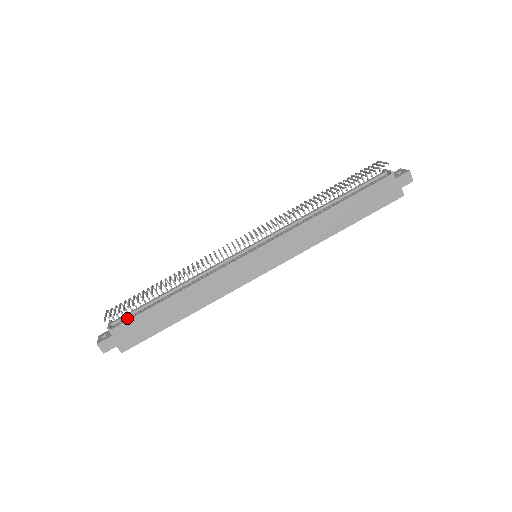
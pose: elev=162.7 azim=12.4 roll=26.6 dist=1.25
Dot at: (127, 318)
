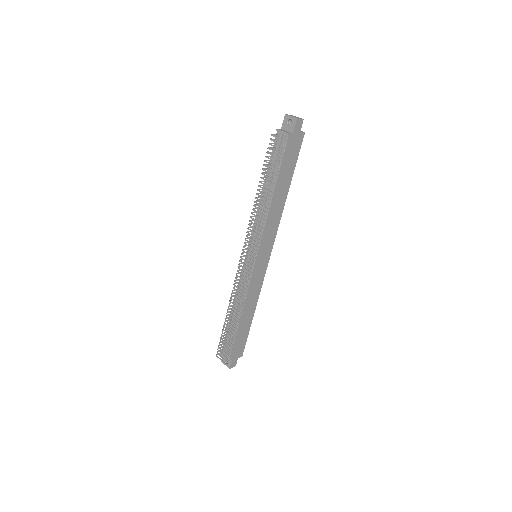
Dot at: (229, 348)
